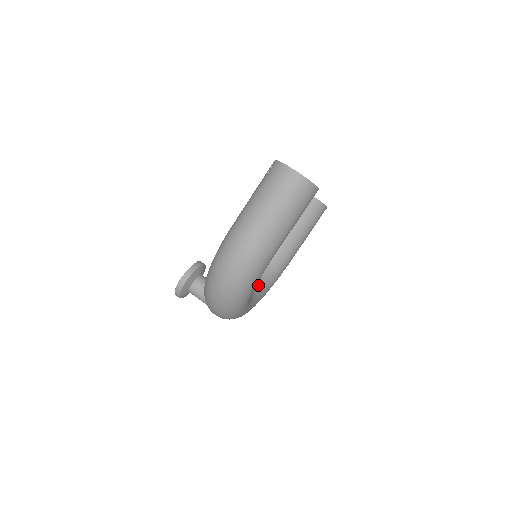
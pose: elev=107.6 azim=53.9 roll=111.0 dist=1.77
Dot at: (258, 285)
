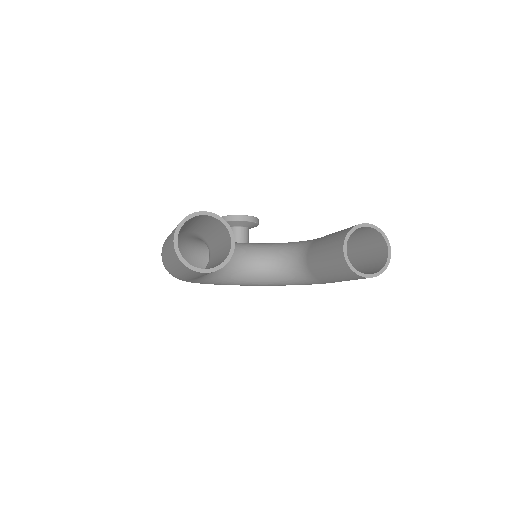
Dot at: (267, 275)
